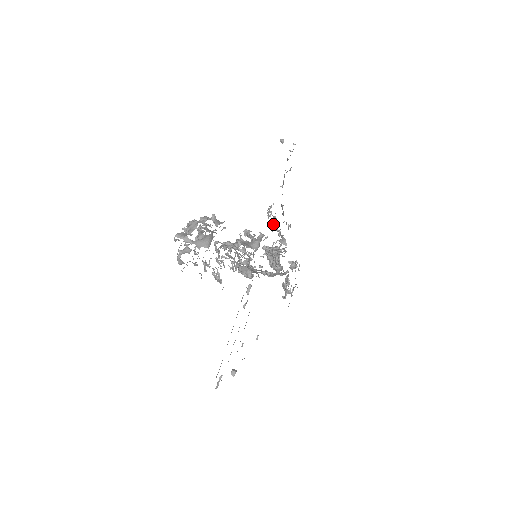
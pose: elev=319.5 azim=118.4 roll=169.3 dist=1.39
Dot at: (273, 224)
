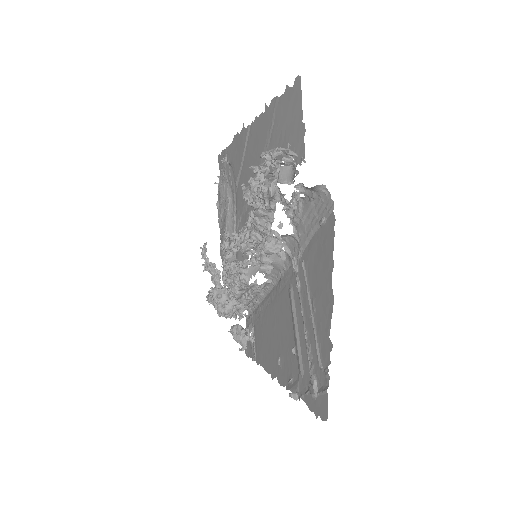
Dot at: (206, 268)
